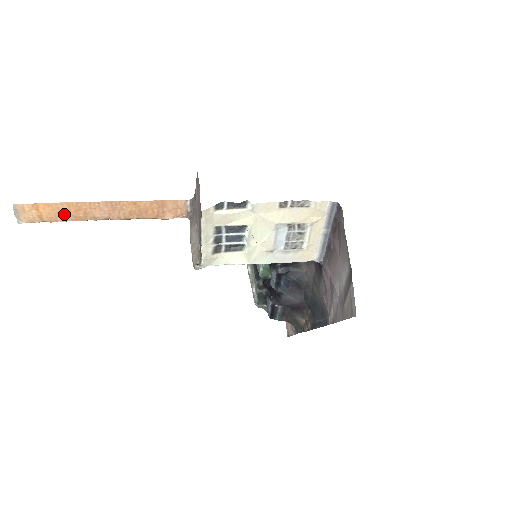
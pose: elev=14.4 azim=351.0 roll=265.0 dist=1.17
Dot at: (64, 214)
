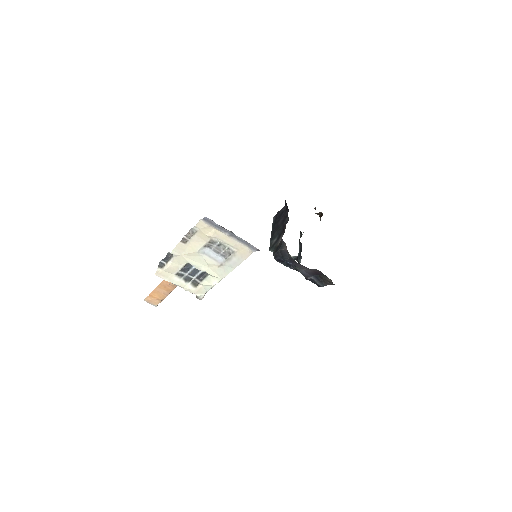
Dot at: (163, 292)
